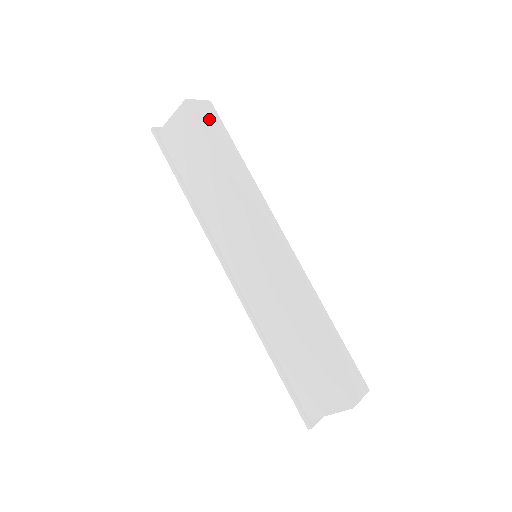
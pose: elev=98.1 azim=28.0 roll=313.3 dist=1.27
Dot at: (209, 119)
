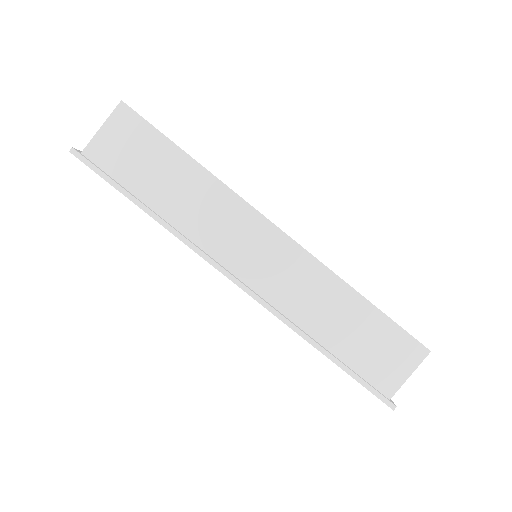
Dot at: occluded
